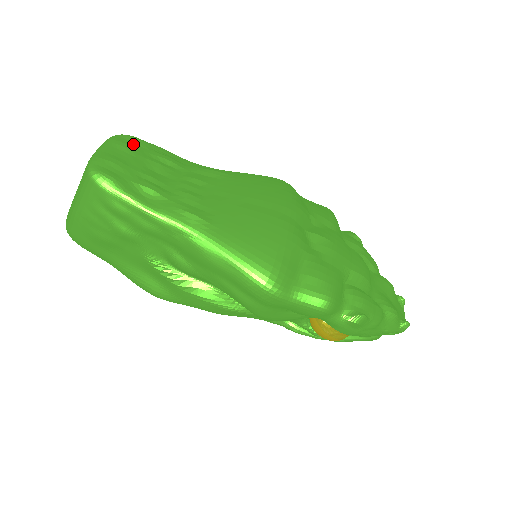
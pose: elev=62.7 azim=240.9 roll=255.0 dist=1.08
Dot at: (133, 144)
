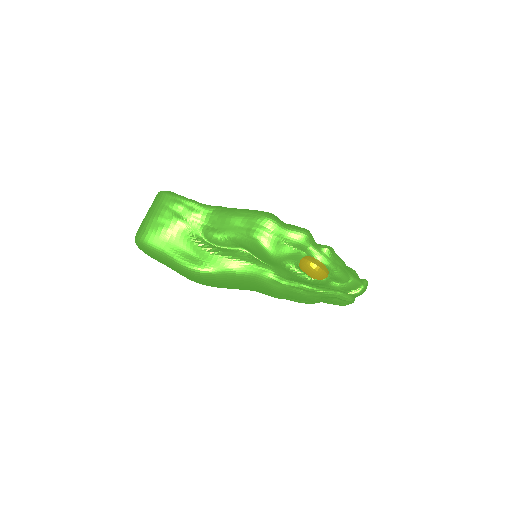
Dot at: occluded
